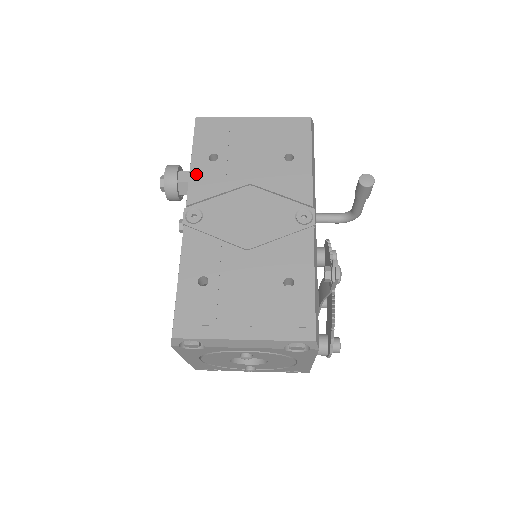
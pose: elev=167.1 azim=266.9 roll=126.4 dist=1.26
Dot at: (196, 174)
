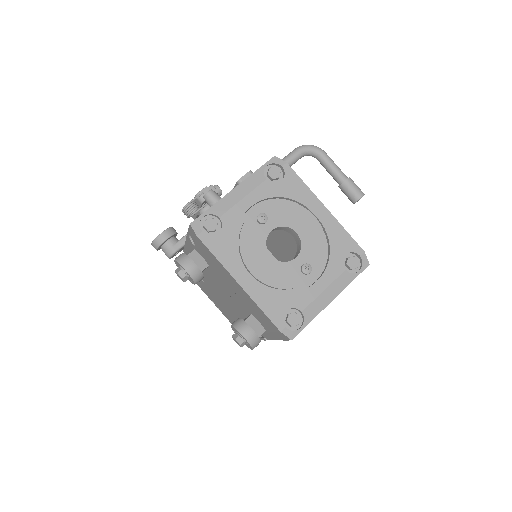
Dot at: occluded
